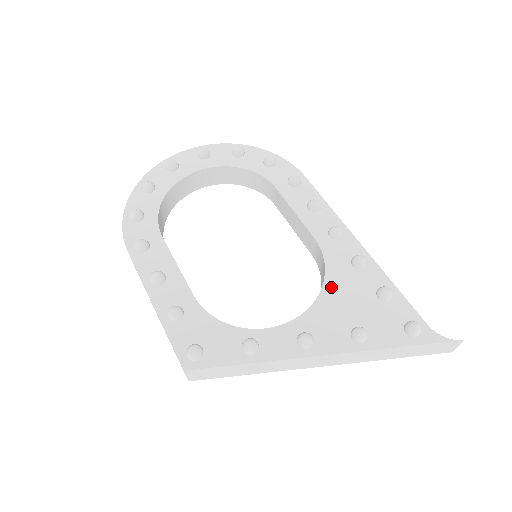
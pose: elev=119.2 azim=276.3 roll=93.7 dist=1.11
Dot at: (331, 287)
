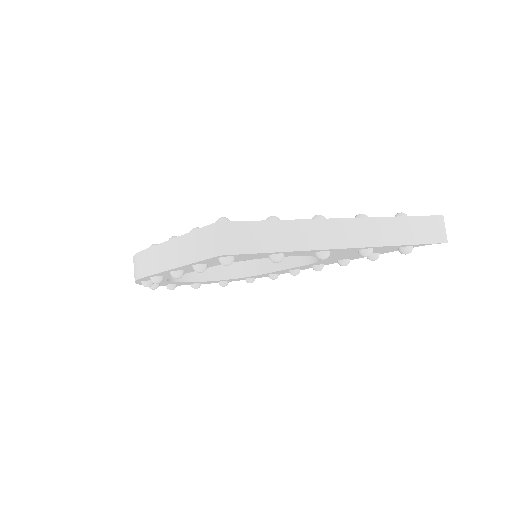
Dot at: occluded
